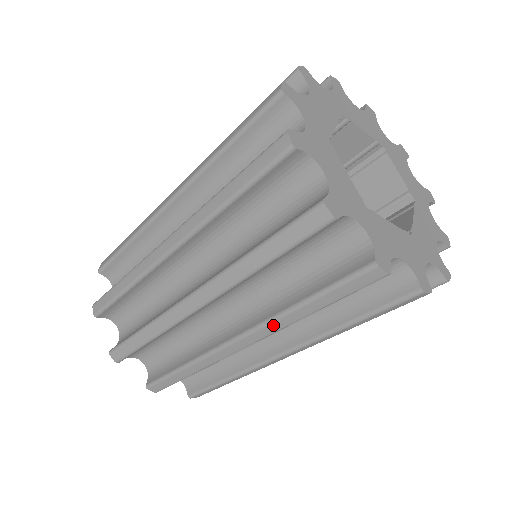
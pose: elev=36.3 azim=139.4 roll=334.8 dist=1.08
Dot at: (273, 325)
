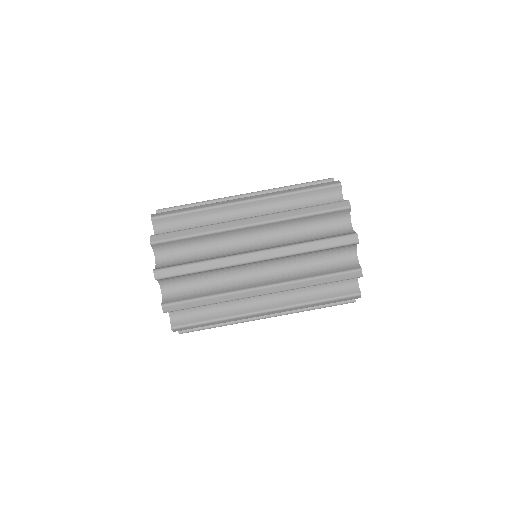
Dot at: (274, 193)
